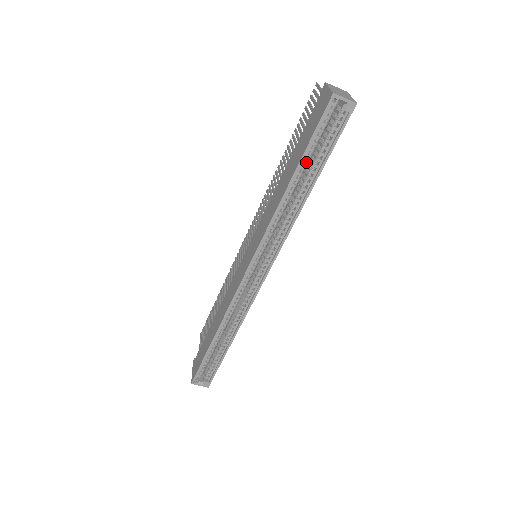
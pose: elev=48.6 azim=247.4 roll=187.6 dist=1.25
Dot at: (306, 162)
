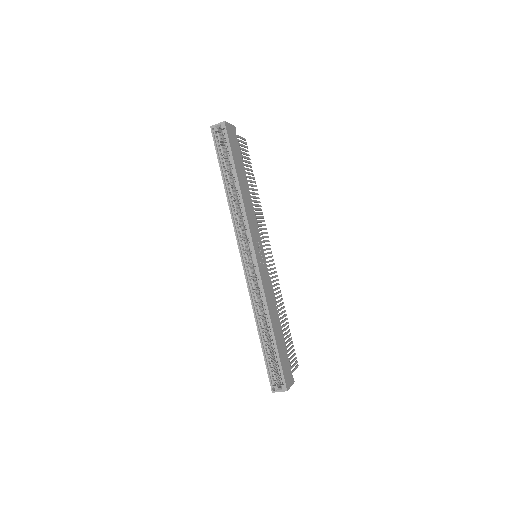
Dot at: (225, 169)
